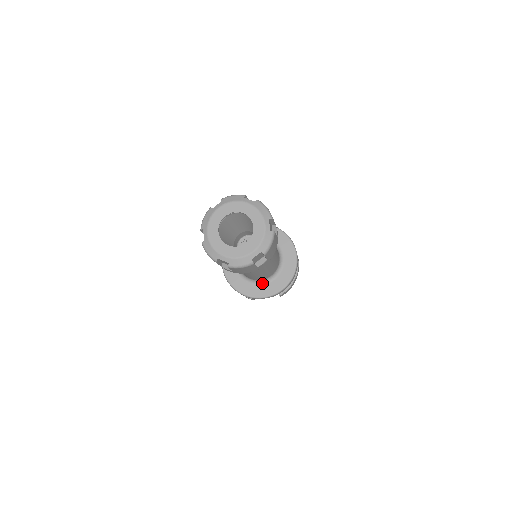
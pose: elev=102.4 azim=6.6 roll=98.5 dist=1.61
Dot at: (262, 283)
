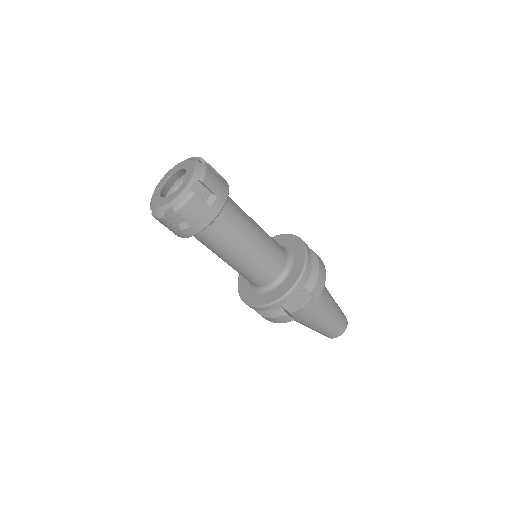
Dot at: (279, 283)
